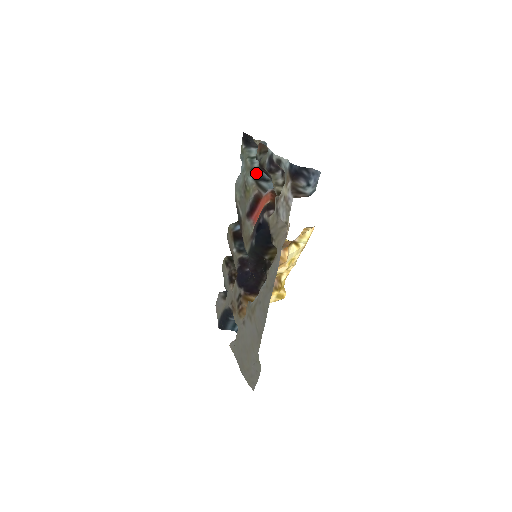
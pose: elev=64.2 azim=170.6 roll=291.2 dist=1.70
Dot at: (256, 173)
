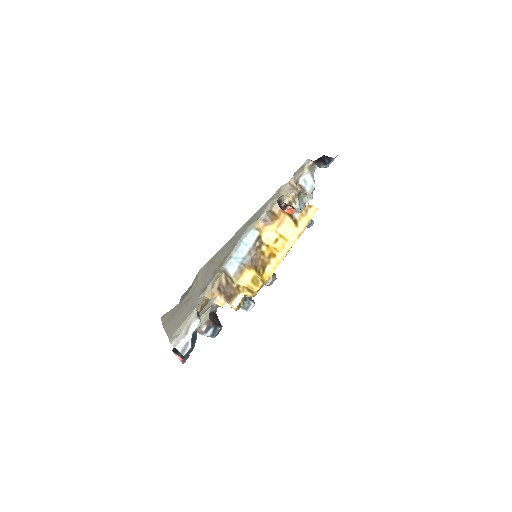
Dot at: occluded
